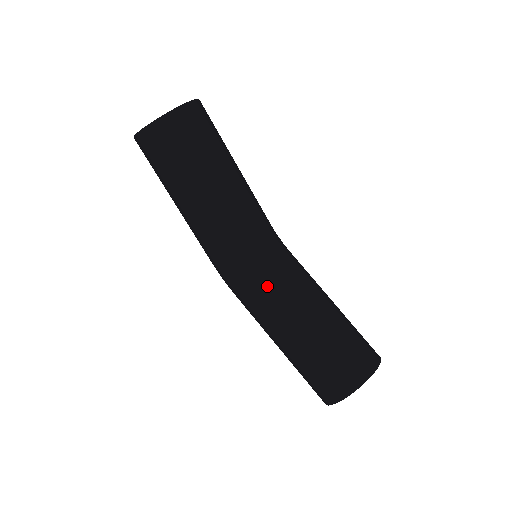
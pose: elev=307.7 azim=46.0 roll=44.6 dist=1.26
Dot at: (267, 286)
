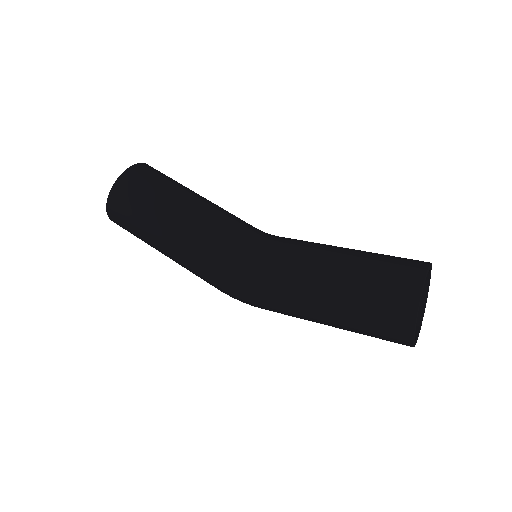
Dot at: (276, 254)
